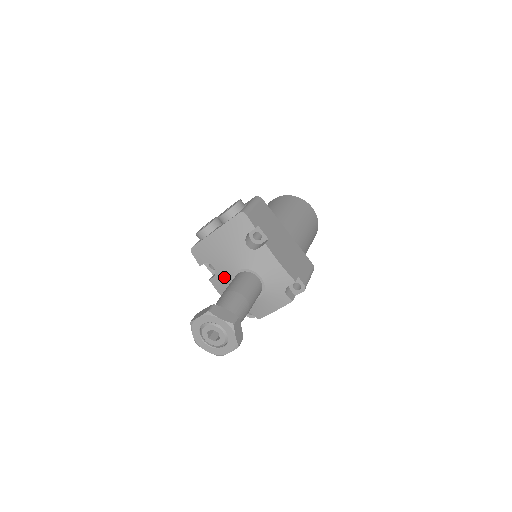
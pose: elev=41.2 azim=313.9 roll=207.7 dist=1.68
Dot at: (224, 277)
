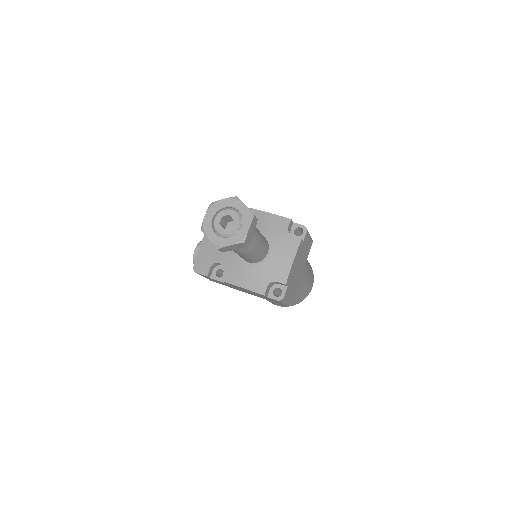
Dot at: (231, 261)
